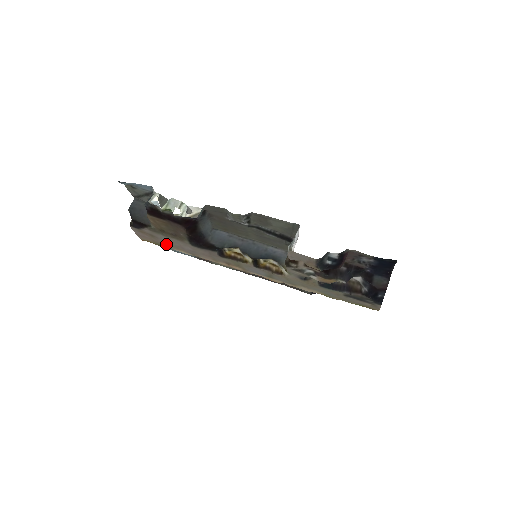
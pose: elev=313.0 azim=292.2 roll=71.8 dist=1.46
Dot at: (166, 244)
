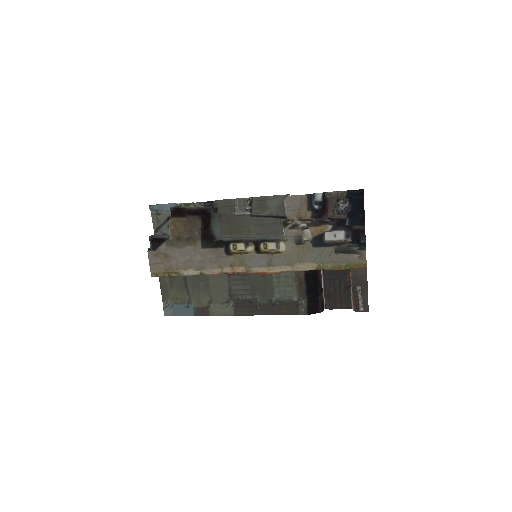
Dot at: (176, 266)
